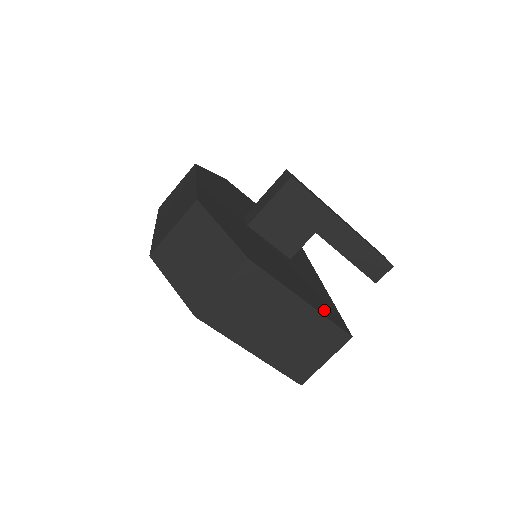
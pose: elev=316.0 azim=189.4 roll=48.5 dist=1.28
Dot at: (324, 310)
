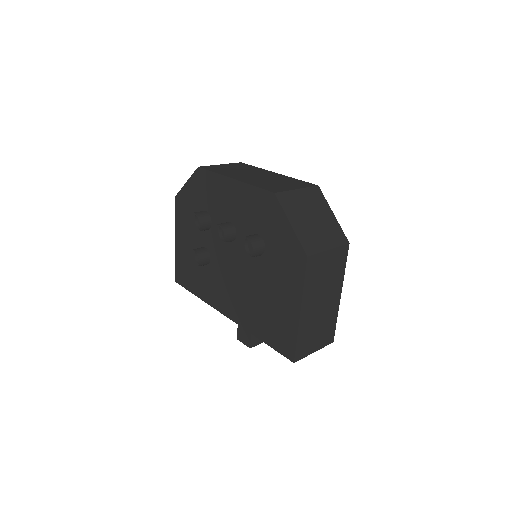
Dot at: occluded
